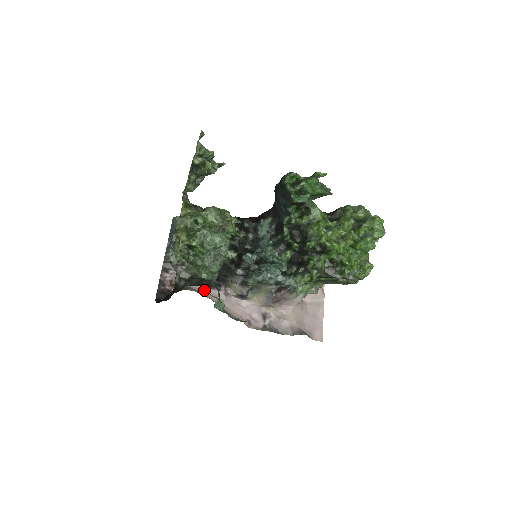
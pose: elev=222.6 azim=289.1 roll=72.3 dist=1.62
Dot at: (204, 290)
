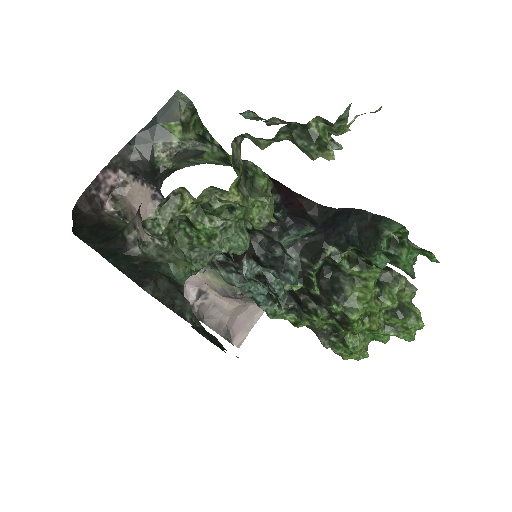
Dot at: occluded
